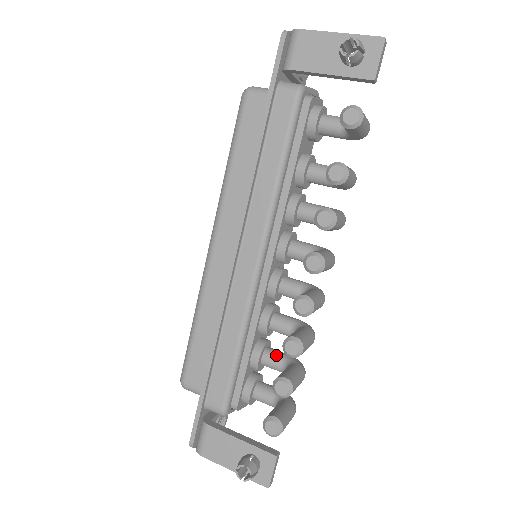
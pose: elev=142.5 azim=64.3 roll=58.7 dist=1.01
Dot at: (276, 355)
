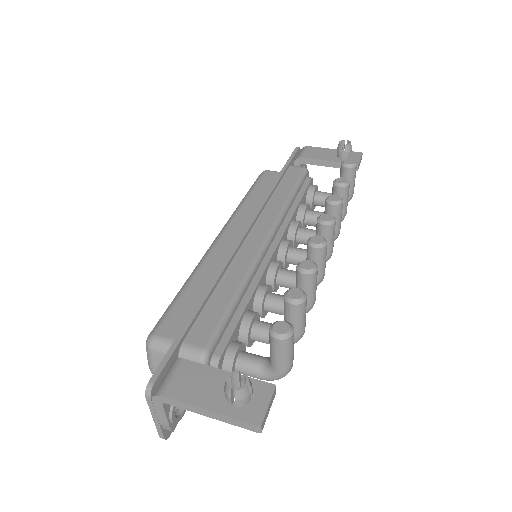
Dot at: occluded
